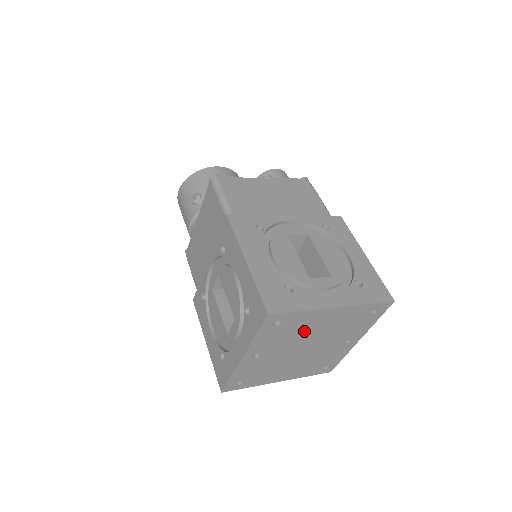
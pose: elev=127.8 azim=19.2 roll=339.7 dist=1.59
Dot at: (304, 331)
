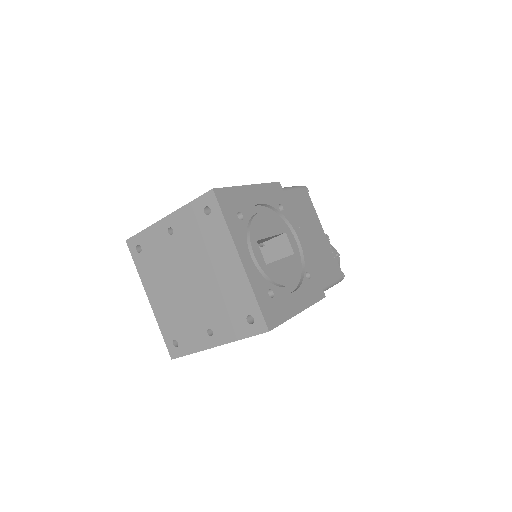
Dot at: (207, 254)
